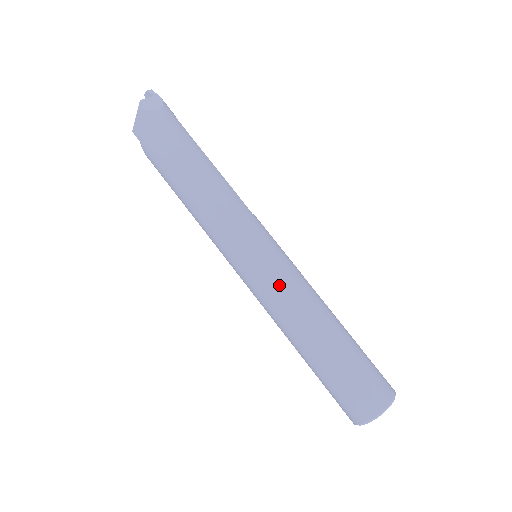
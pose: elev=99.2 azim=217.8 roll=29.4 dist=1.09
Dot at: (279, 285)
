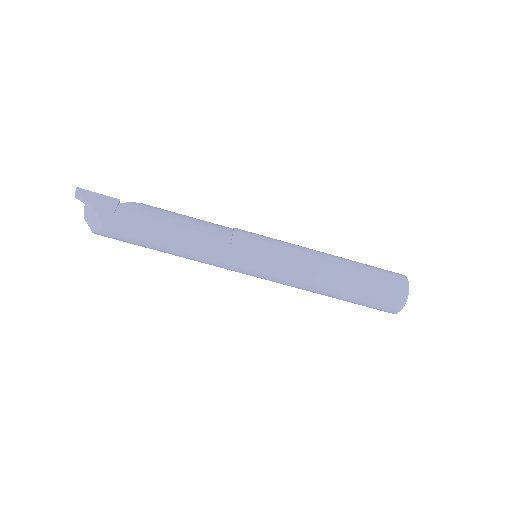
Dot at: (283, 283)
